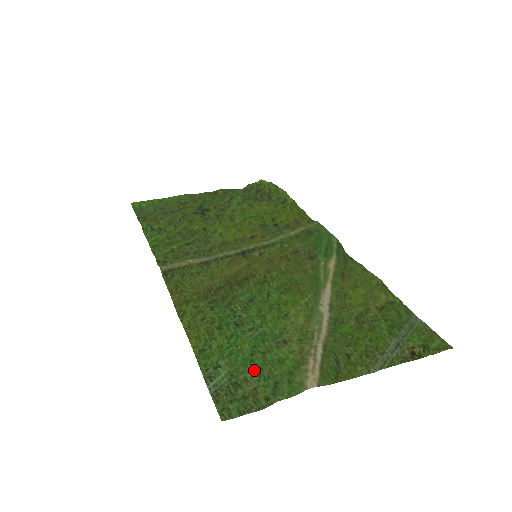
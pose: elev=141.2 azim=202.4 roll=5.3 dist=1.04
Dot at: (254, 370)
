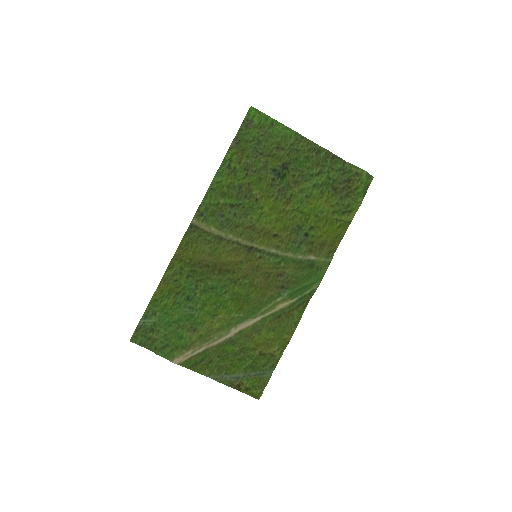
Dot at: (166, 331)
